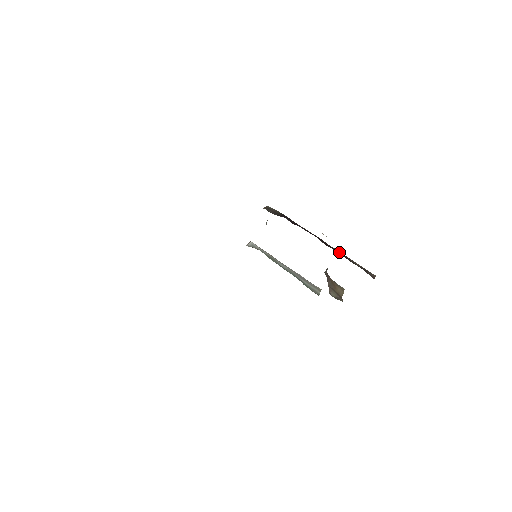
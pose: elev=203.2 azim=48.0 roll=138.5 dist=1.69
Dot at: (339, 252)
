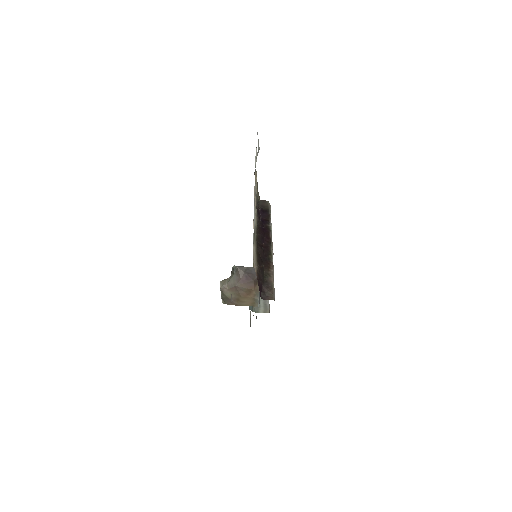
Dot at: (269, 259)
